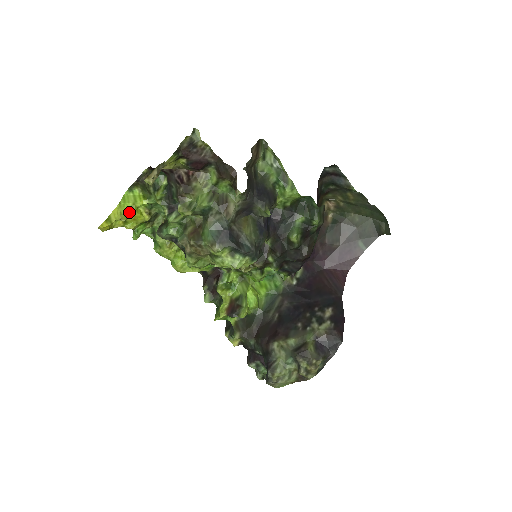
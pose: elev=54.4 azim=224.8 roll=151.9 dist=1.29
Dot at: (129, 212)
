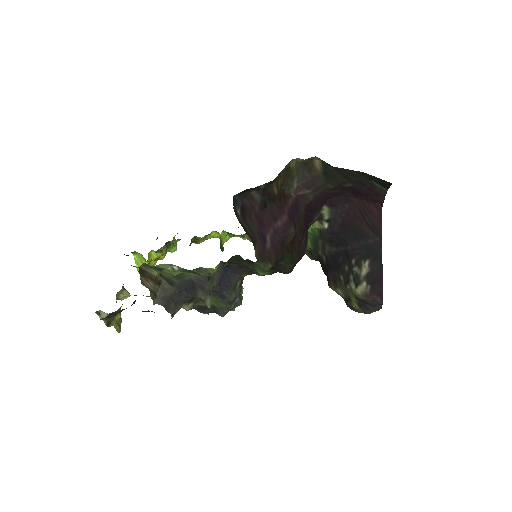
Dot at: occluded
